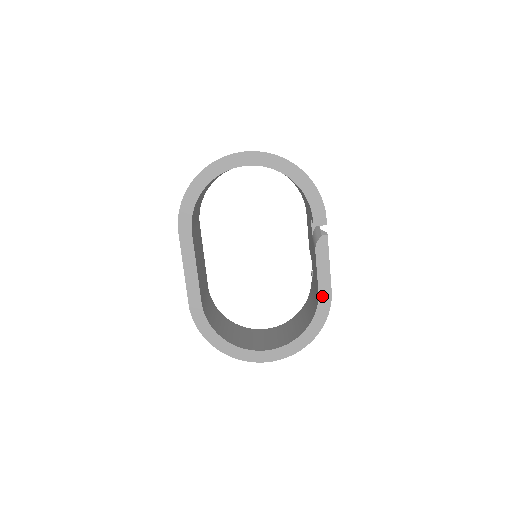
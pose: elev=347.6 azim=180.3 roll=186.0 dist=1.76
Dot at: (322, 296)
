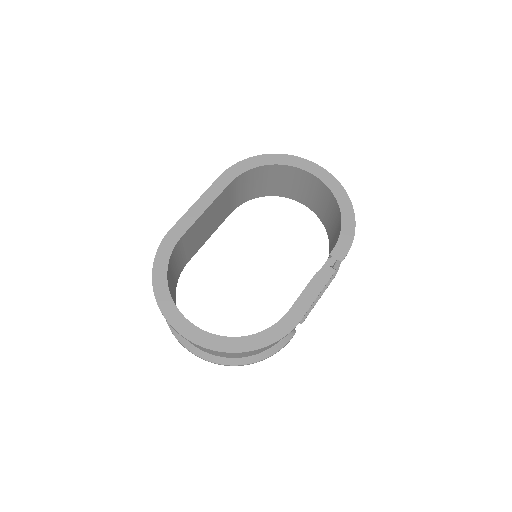
Dot at: (288, 317)
